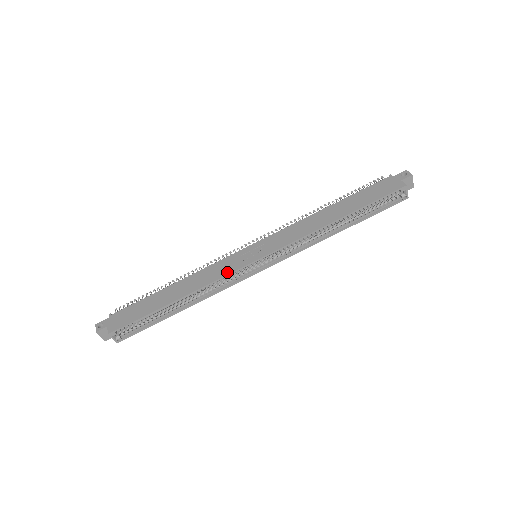
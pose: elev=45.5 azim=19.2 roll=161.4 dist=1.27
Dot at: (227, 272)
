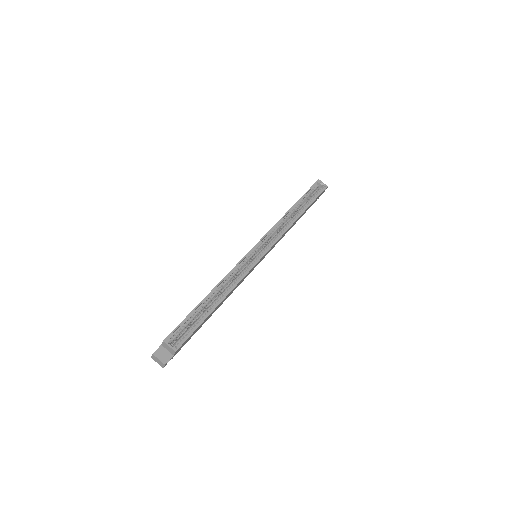
Dot at: (238, 263)
